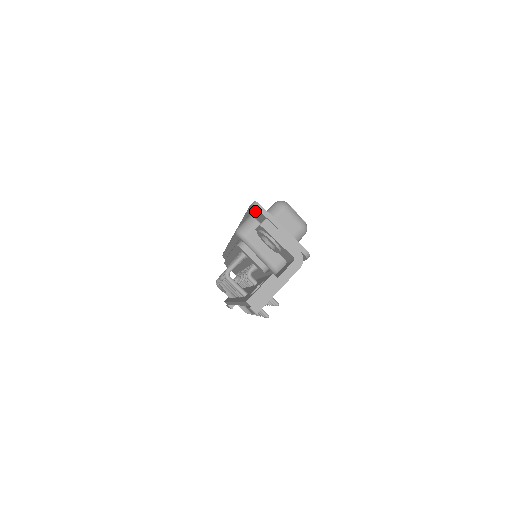
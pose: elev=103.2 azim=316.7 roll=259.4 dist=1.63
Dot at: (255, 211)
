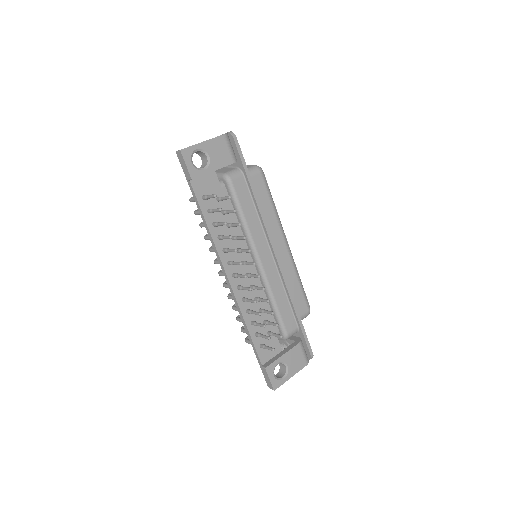
Dot at: occluded
